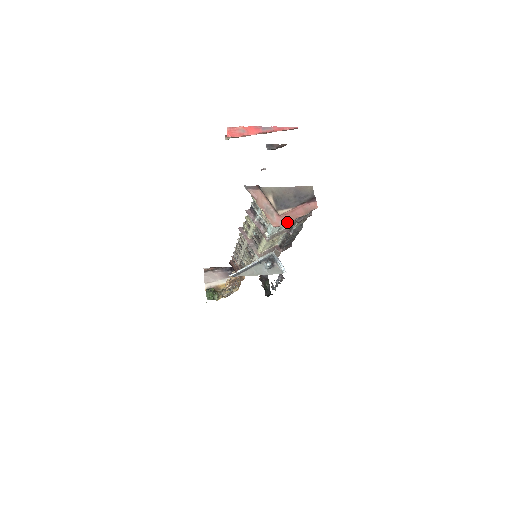
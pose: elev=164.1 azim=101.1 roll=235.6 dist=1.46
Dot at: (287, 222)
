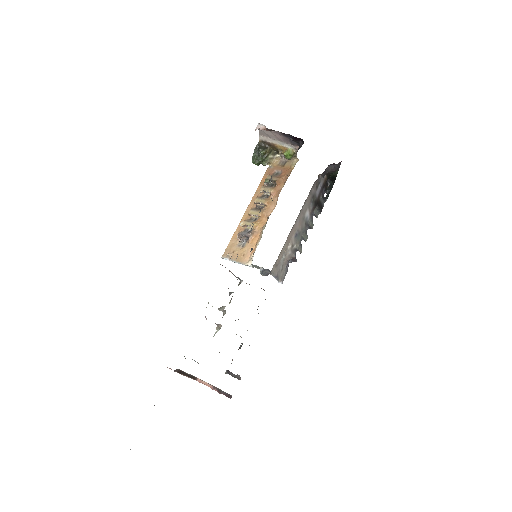
Dot at: occluded
